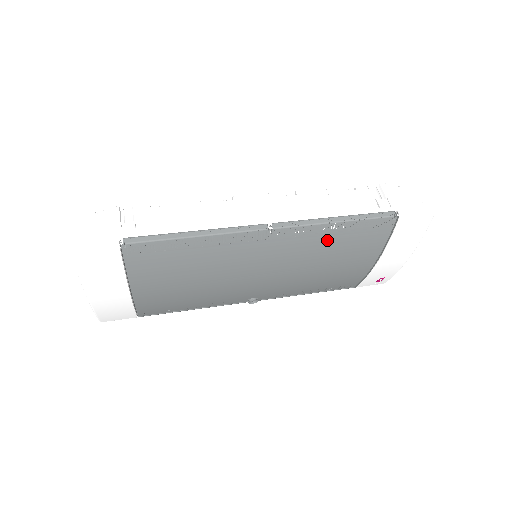
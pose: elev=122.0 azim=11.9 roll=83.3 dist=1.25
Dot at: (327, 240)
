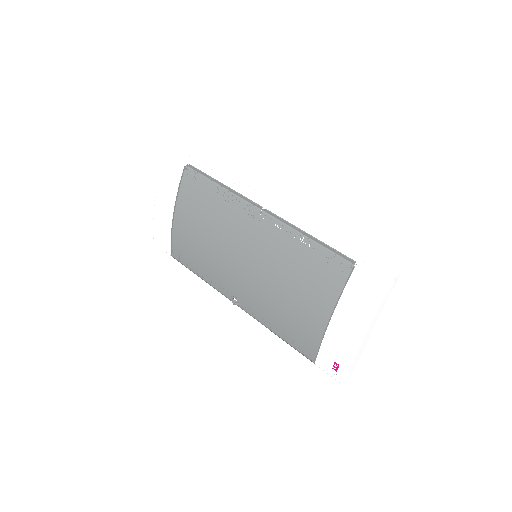
Dot at: (294, 252)
